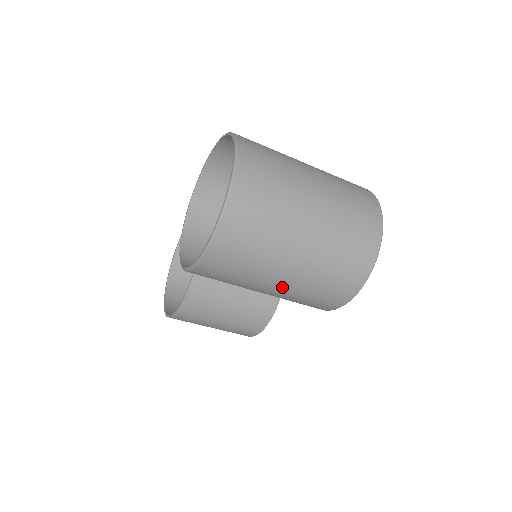
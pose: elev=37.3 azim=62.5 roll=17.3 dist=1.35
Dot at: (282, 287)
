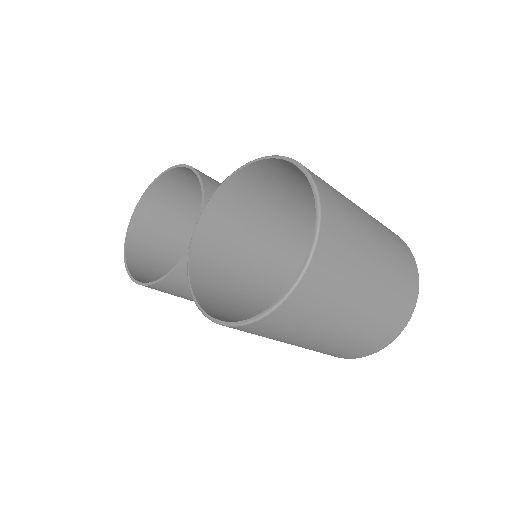
Dot at: (298, 345)
